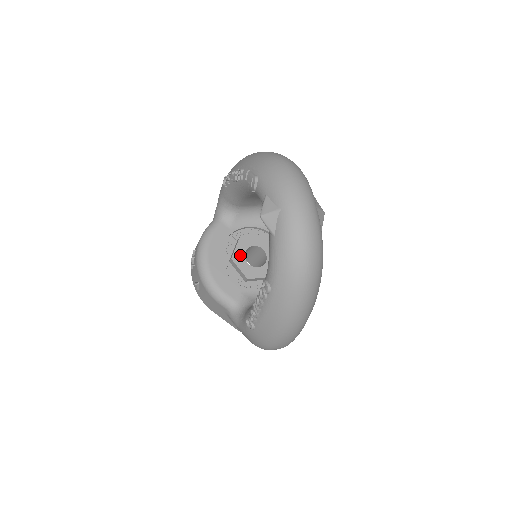
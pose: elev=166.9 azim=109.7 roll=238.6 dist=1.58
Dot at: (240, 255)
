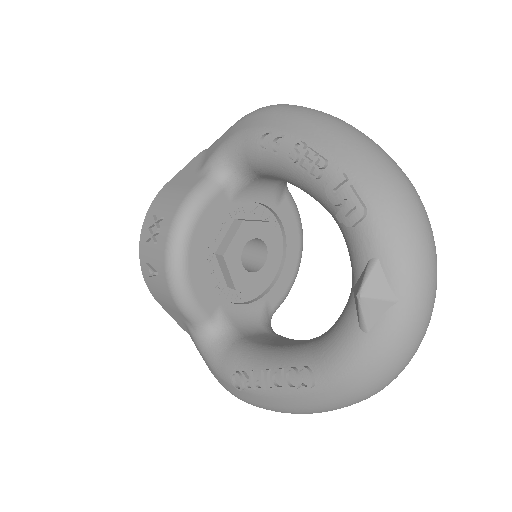
Dot at: (236, 251)
